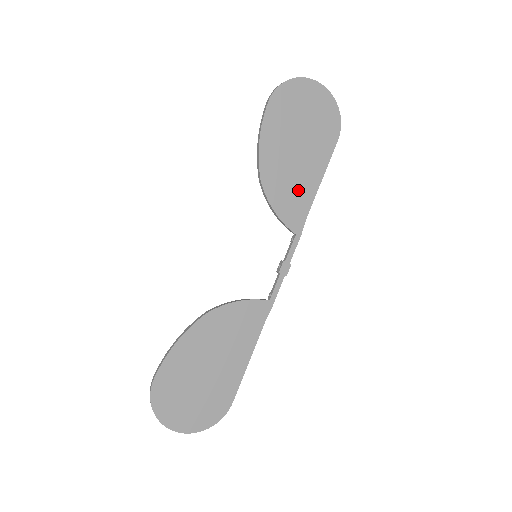
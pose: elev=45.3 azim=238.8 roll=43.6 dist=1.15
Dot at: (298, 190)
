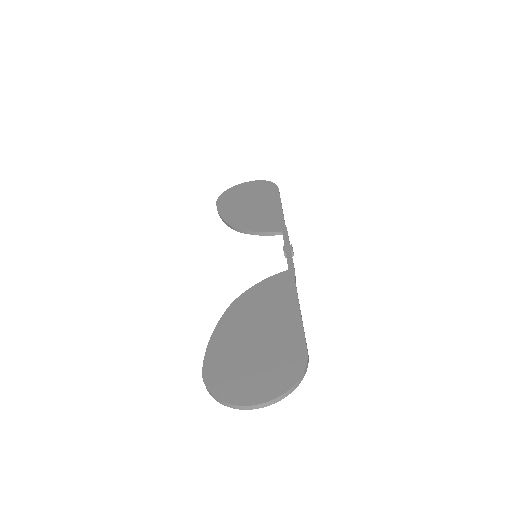
Dot at: (266, 216)
